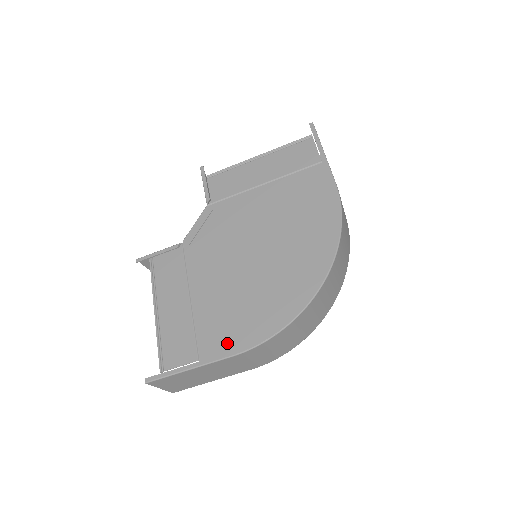
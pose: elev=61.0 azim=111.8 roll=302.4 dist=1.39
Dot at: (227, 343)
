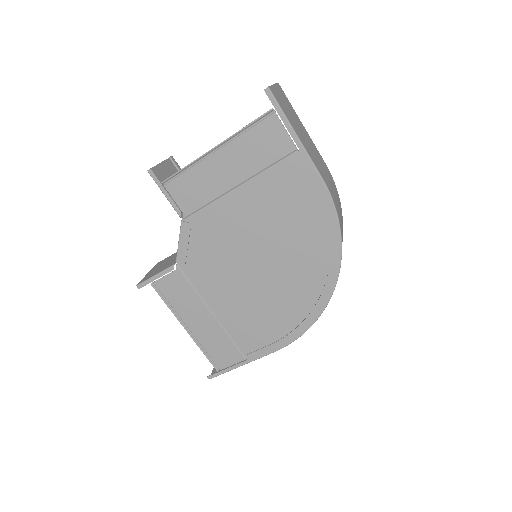
Dot at: (265, 344)
